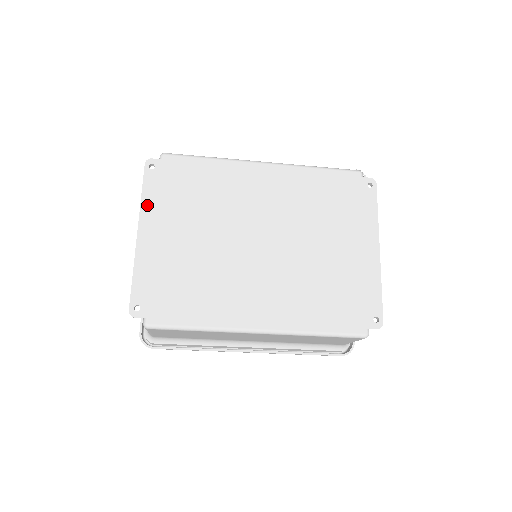
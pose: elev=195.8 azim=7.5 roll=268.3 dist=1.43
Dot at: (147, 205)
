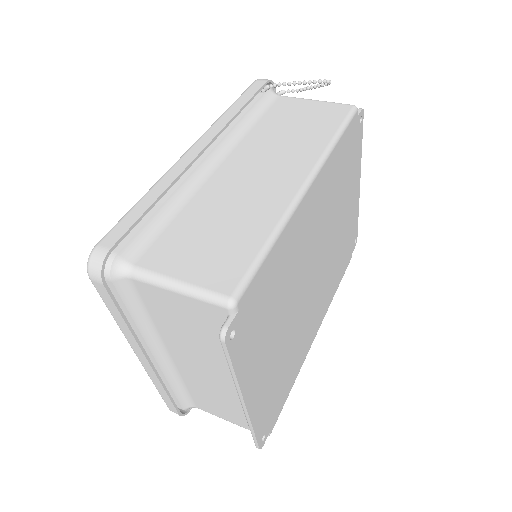
Dot at: (243, 375)
